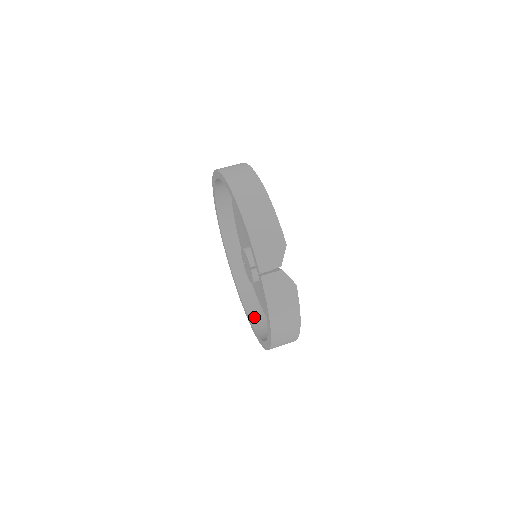
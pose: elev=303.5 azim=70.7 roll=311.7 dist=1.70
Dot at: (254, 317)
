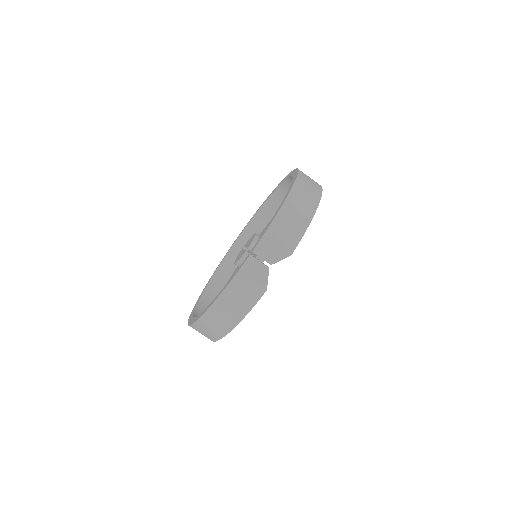
Dot at: (204, 302)
